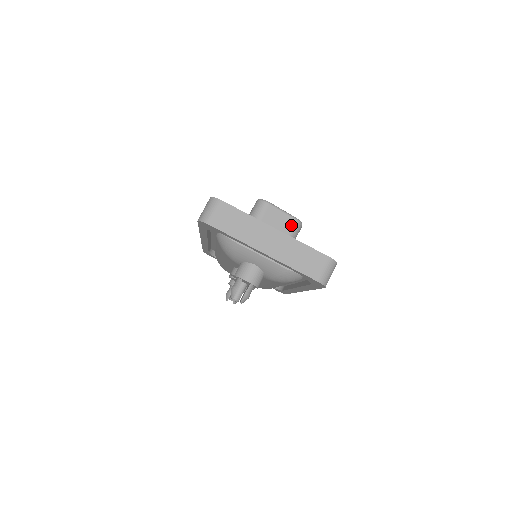
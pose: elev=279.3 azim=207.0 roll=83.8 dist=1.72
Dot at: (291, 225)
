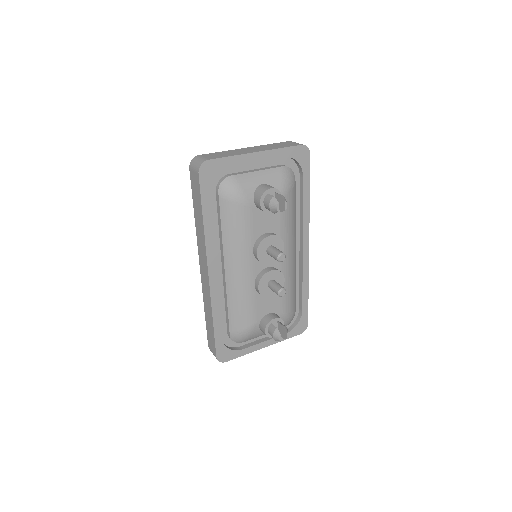
Dot at: occluded
